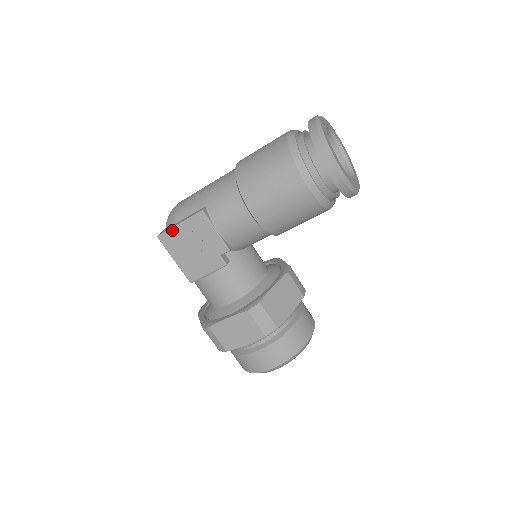
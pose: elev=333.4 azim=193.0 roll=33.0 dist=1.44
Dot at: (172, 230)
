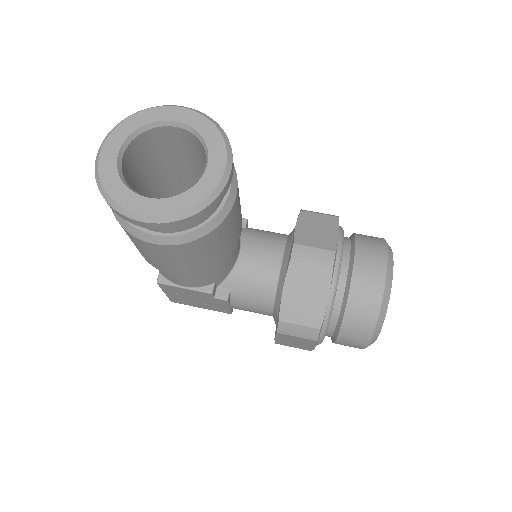
Dot at: (169, 297)
